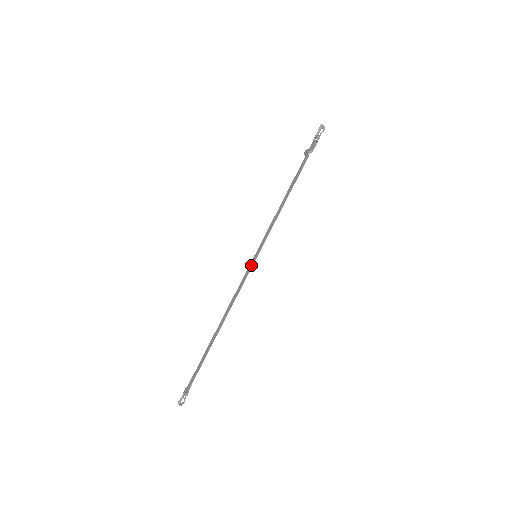
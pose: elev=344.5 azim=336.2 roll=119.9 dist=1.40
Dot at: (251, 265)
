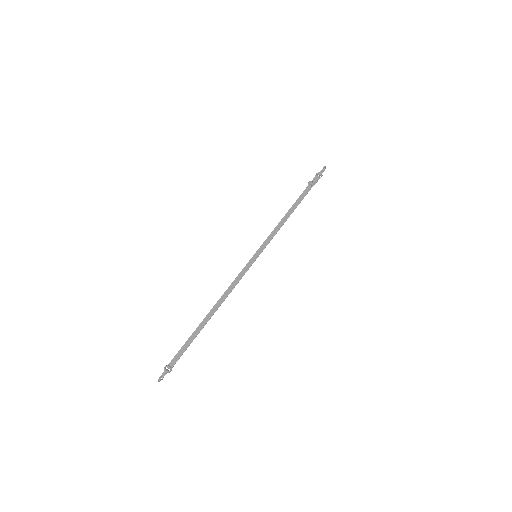
Dot at: (251, 263)
